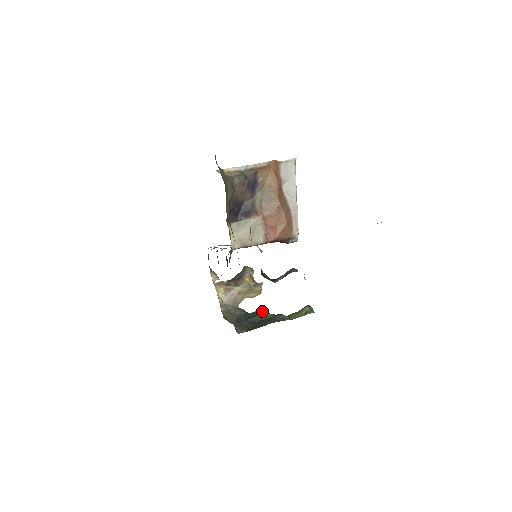
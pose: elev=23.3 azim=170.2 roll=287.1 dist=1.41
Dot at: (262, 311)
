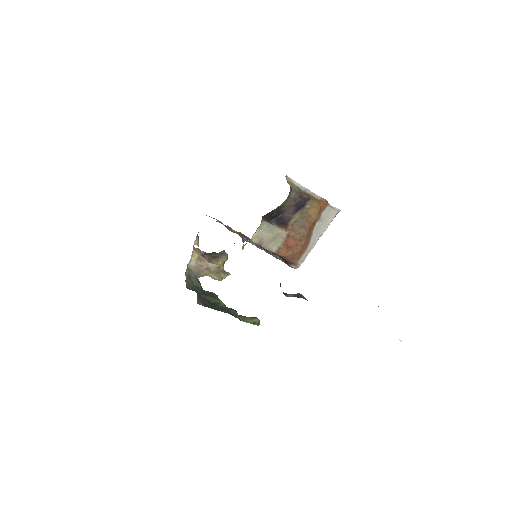
Dot at: (216, 296)
